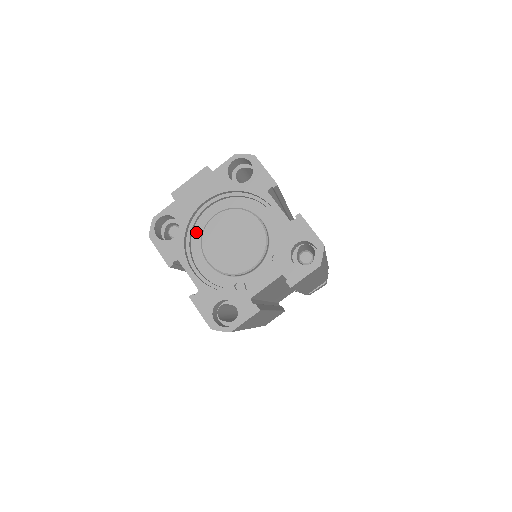
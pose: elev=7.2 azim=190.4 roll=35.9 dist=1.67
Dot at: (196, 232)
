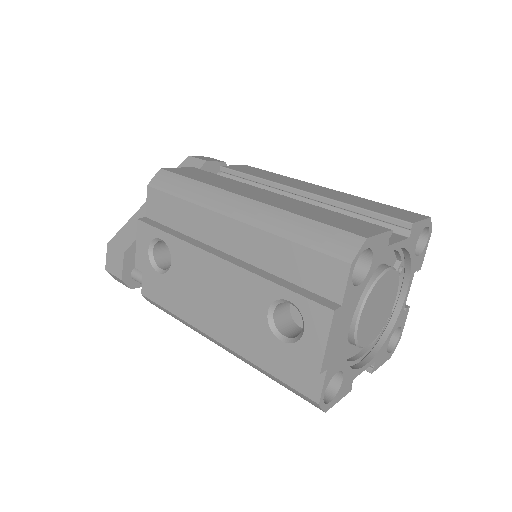
Dot at: occluded
